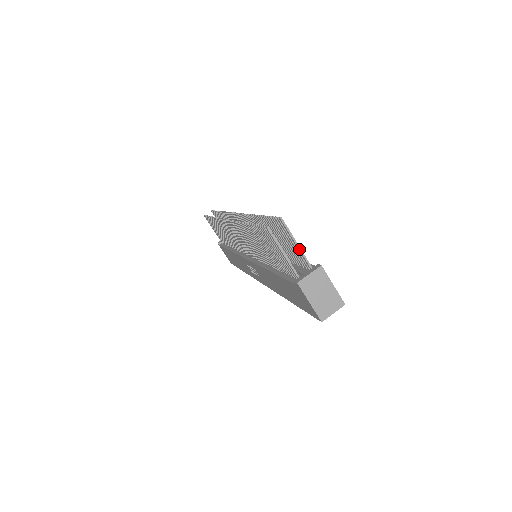
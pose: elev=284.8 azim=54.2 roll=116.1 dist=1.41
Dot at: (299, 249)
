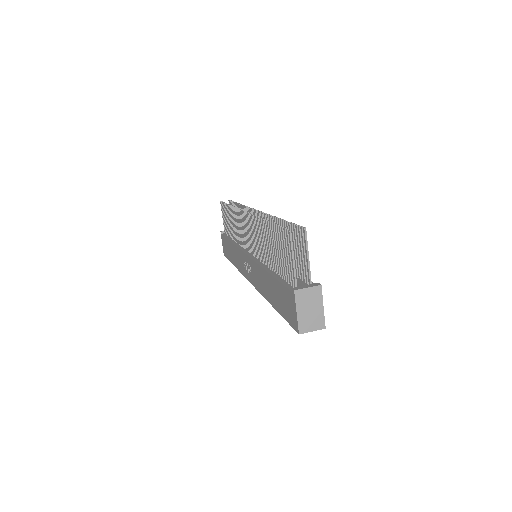
Dot at: (308, 262)
